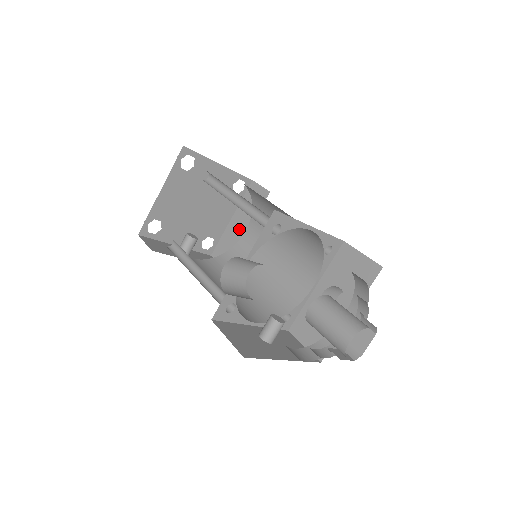
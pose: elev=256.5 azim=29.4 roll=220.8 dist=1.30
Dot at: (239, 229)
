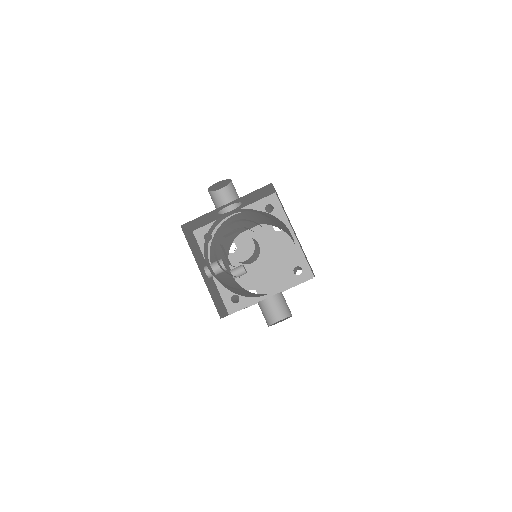
Dot at: occluded
